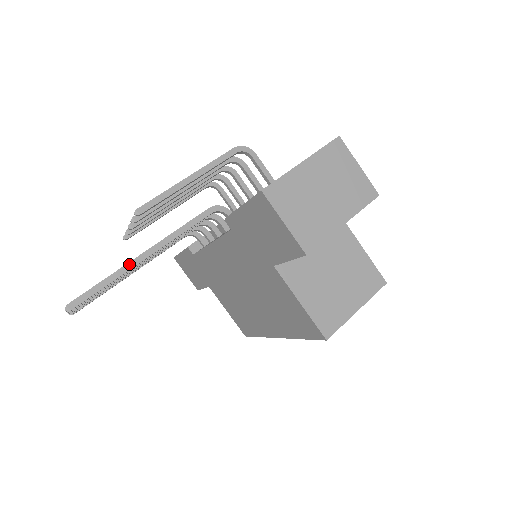
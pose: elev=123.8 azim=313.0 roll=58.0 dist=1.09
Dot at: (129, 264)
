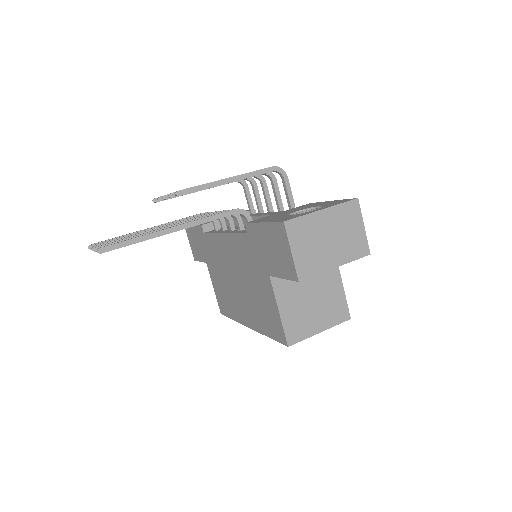
Dot at: (158, 232)
